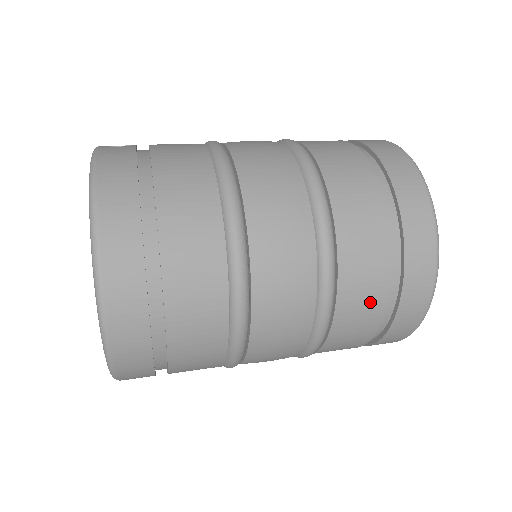
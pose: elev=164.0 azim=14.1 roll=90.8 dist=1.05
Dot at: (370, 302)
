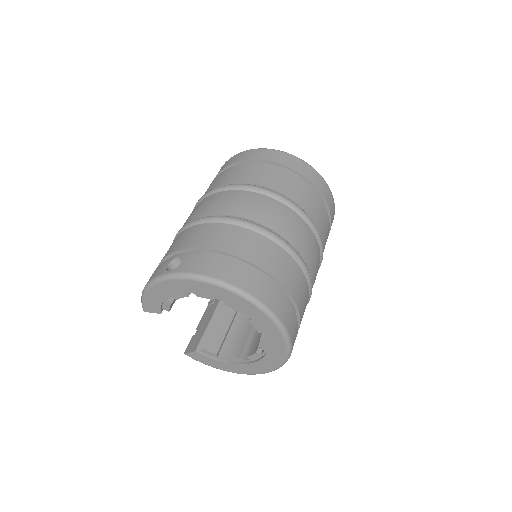
Dot at: (326, 224)
